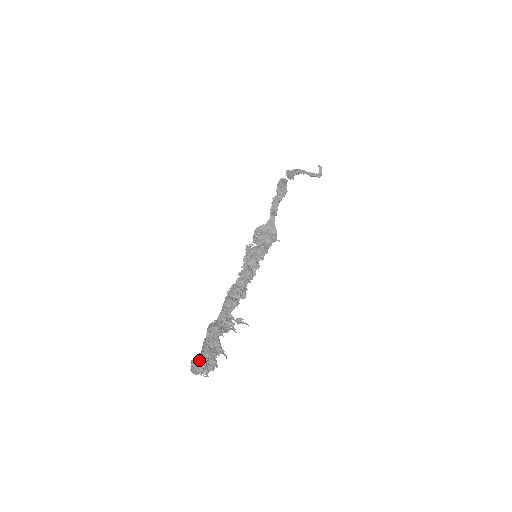
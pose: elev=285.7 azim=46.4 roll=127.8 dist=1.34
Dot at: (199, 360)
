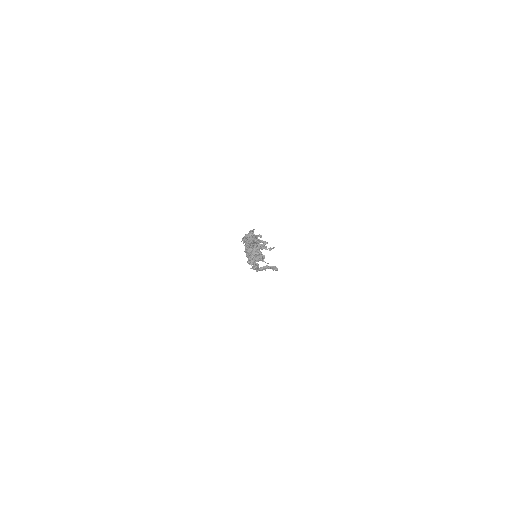
Dot at: occluded
